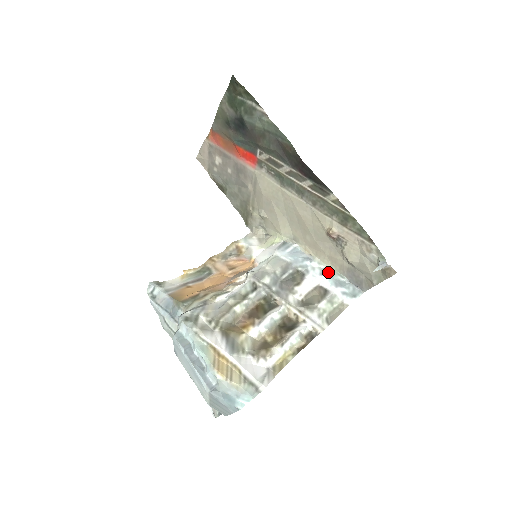
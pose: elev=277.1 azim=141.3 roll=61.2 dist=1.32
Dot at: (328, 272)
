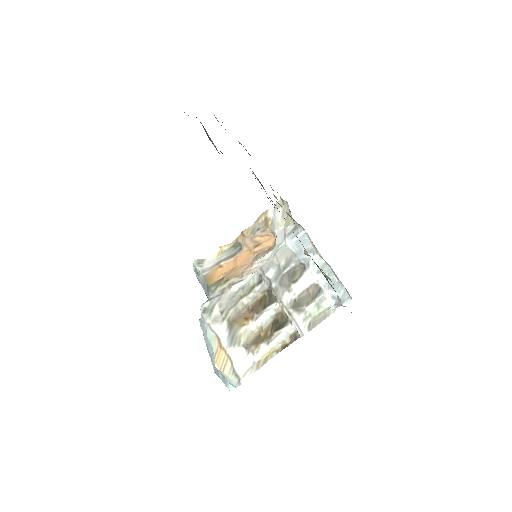
Dot at: (326, 269)
